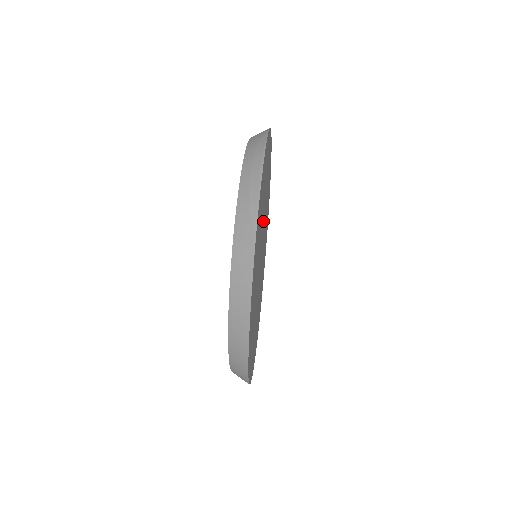
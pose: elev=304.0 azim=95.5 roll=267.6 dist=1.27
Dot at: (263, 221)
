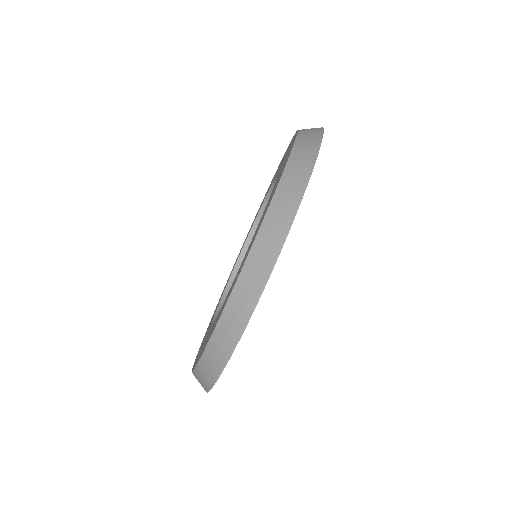
Dot at: occluded
